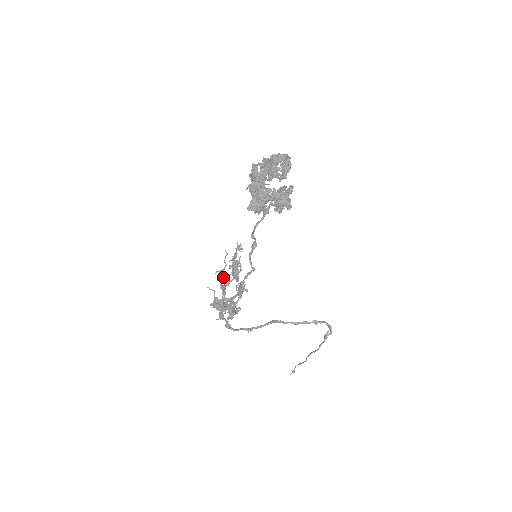
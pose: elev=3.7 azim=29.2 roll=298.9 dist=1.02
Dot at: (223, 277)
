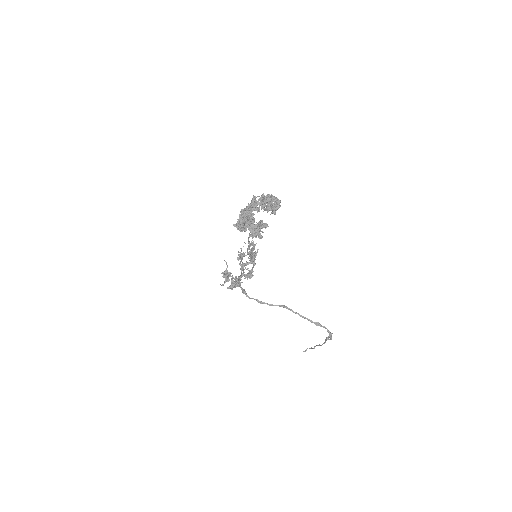
Dot at: (240, 258)
